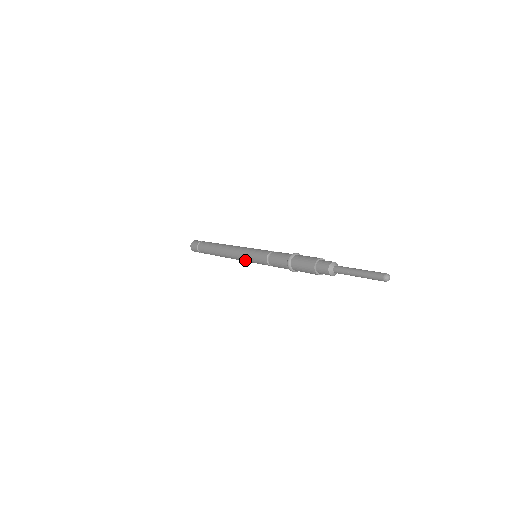
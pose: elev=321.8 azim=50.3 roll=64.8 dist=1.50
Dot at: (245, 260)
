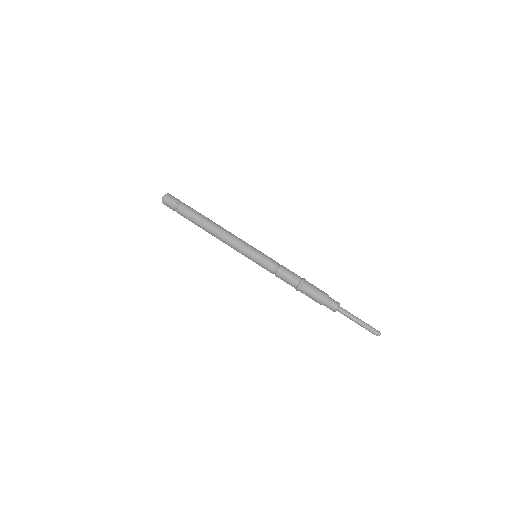
Dot at: (244, 255)
